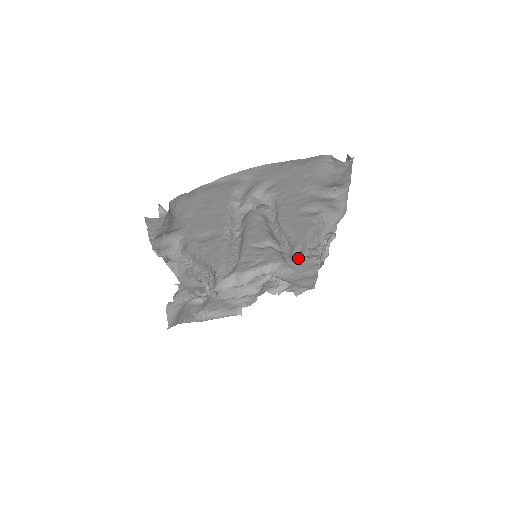
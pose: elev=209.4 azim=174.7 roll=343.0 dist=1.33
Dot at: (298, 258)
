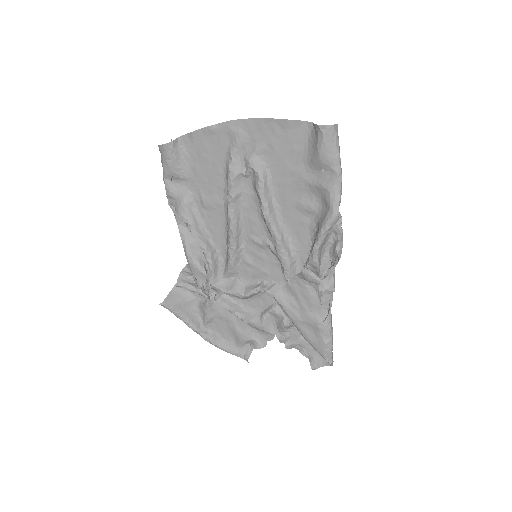
Dot at: (299, 280)
